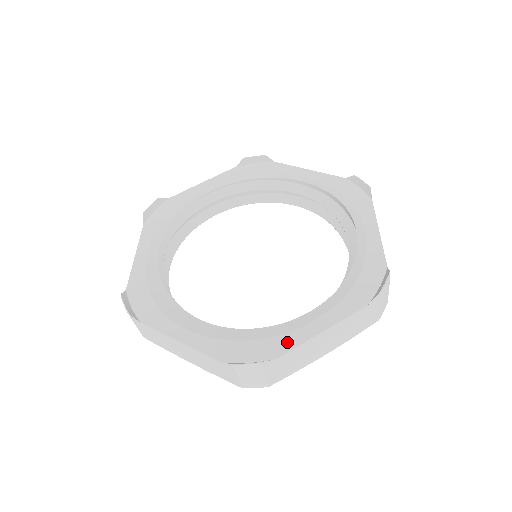
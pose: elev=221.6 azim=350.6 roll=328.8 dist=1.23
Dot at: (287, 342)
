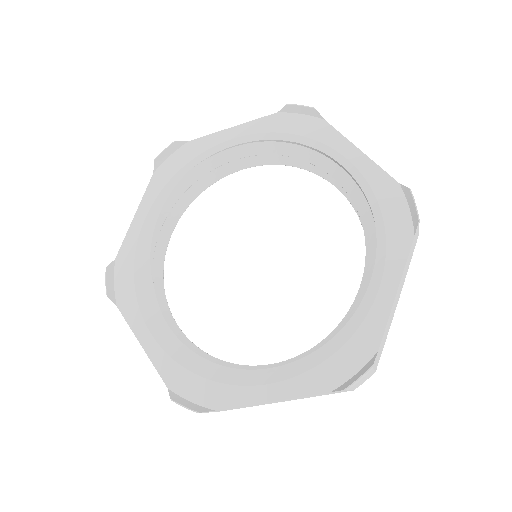
Dot at: (232, 396)
